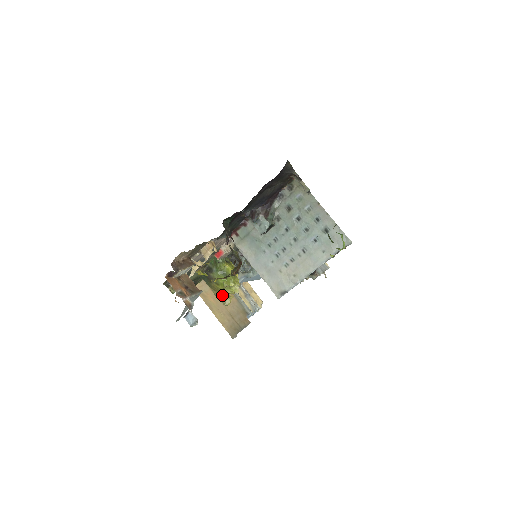
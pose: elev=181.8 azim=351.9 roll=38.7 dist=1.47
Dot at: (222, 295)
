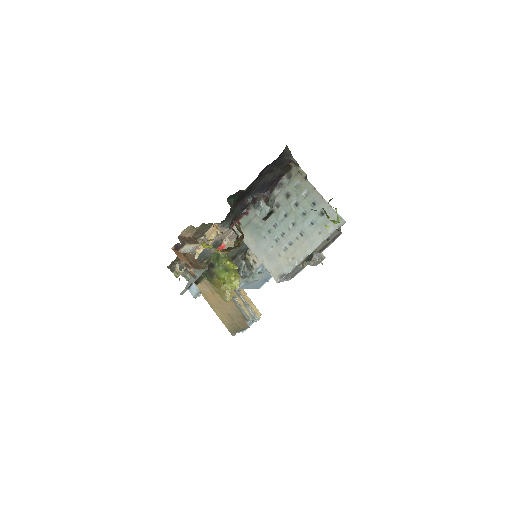
Dot at: (223, 291)
